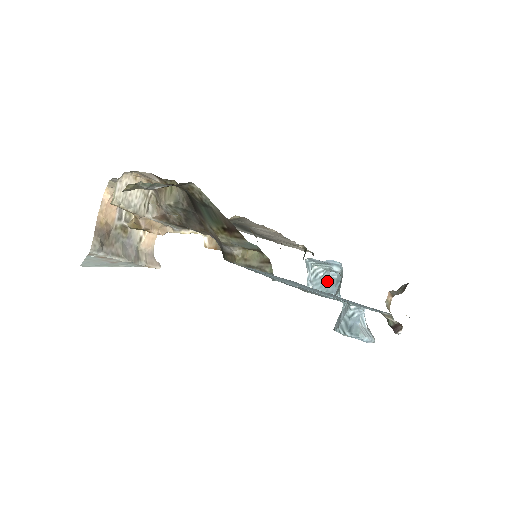
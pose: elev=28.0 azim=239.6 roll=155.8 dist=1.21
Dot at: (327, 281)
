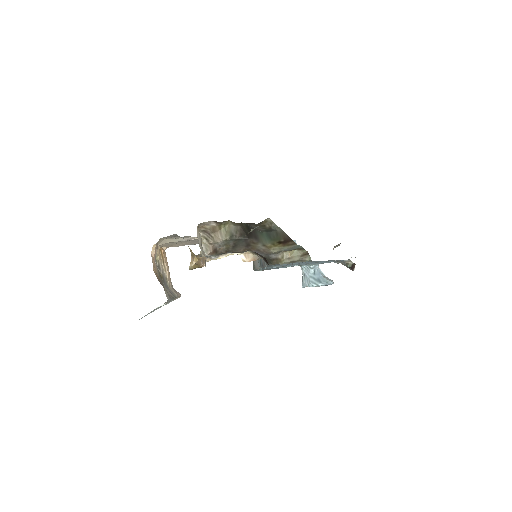
Dot at: occluded
